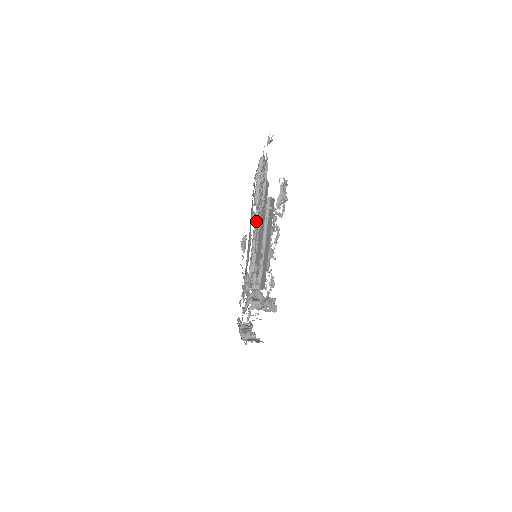
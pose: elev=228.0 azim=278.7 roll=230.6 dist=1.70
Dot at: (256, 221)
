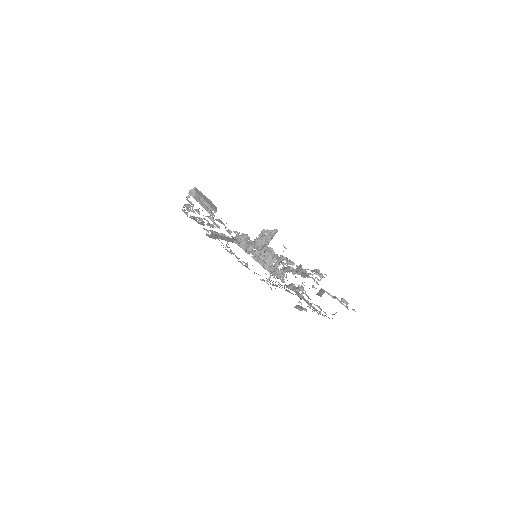
Dot at: occluded
